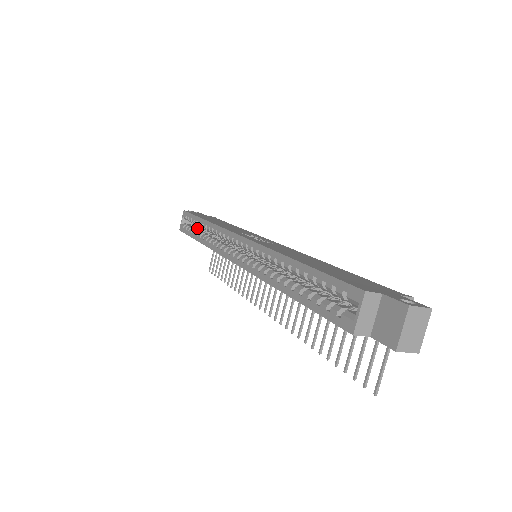
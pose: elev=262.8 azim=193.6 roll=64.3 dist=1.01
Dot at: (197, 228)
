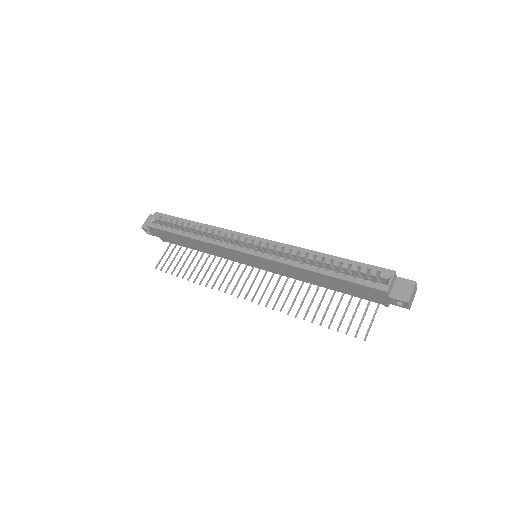
Dot at: occluded
